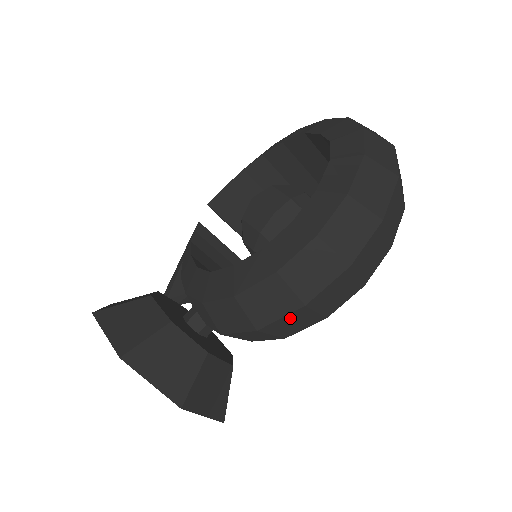
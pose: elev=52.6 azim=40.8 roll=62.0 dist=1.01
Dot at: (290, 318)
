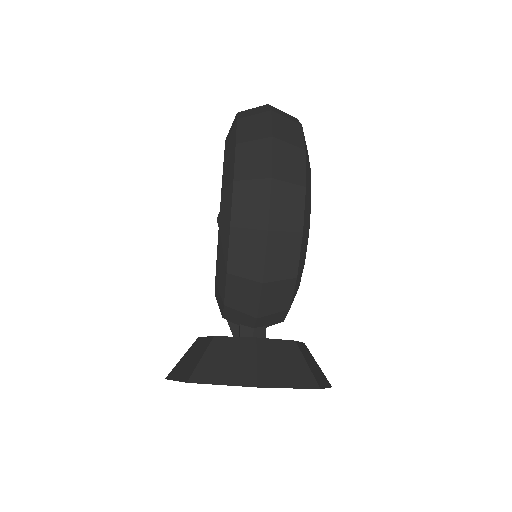
Dot at: (273, 252)
